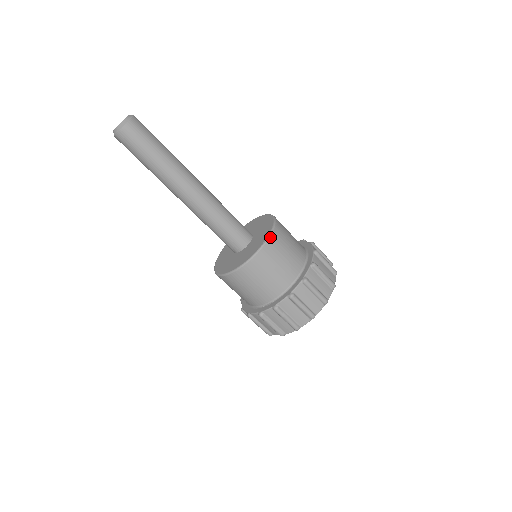
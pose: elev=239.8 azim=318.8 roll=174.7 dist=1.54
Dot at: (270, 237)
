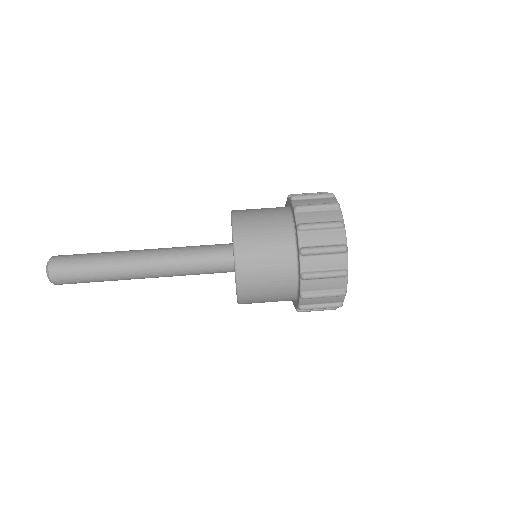
Dot at: occluded
